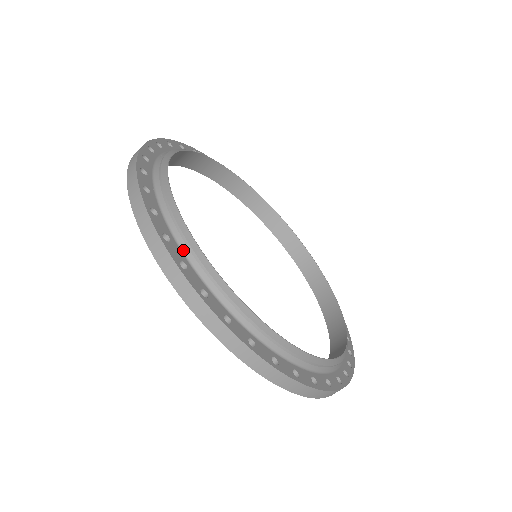
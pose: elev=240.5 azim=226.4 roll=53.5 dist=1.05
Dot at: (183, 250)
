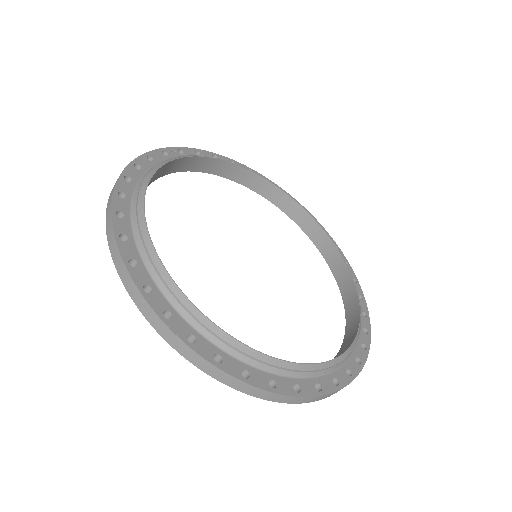
Dot at: (187, 319)
